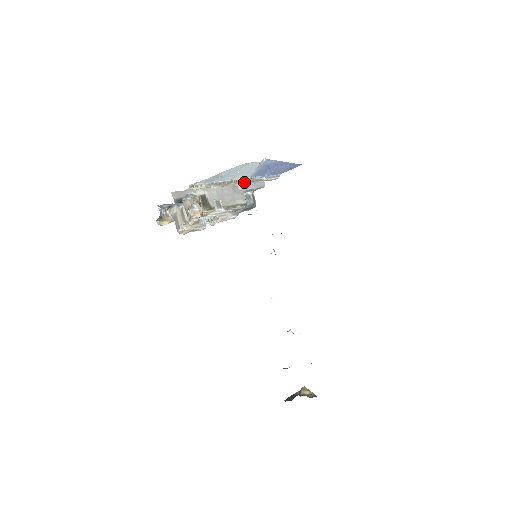
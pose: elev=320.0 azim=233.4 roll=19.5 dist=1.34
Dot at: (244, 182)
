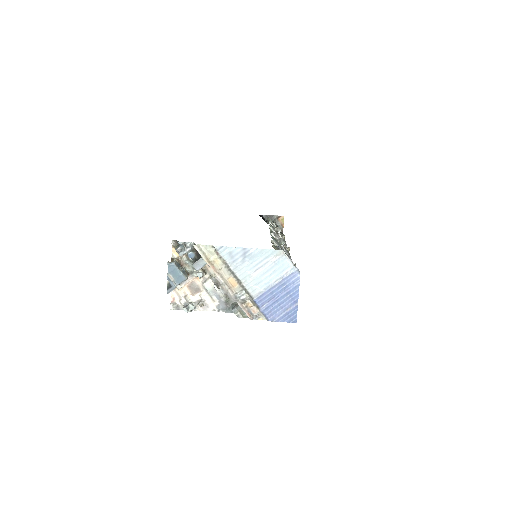
Dot at: (243, 299)
